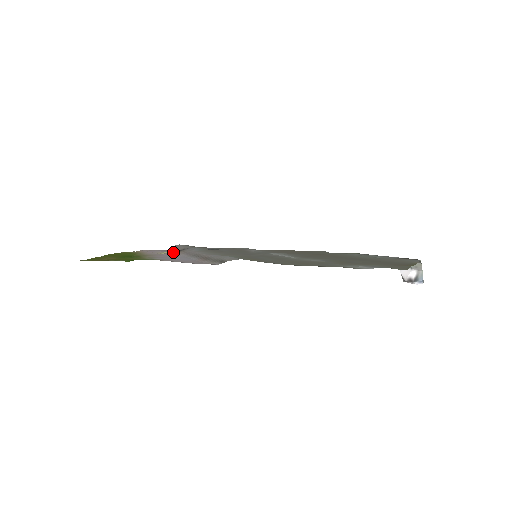
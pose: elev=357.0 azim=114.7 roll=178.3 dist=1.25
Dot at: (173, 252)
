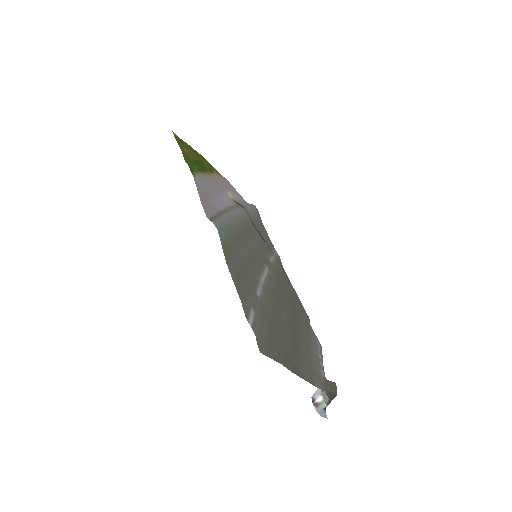
Dot at: (235, 200)
